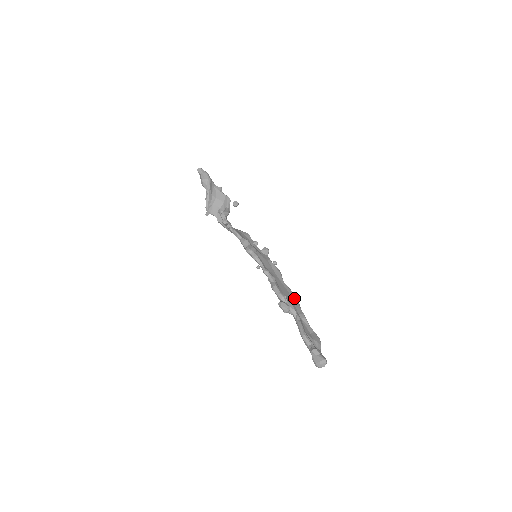
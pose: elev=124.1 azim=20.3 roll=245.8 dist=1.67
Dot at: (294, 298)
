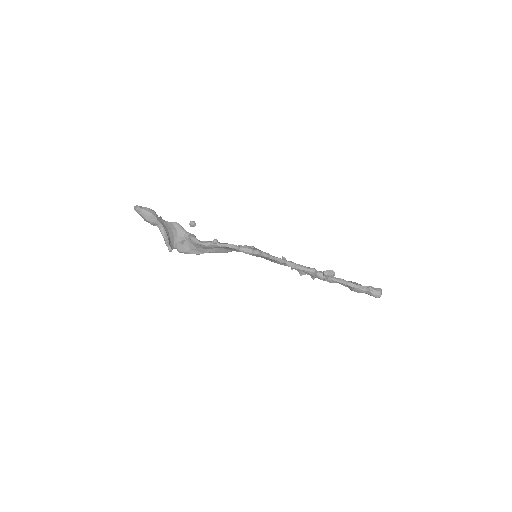
Dot at: occluded
